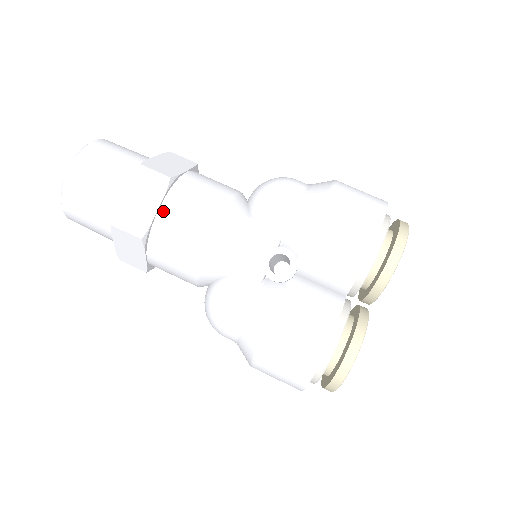
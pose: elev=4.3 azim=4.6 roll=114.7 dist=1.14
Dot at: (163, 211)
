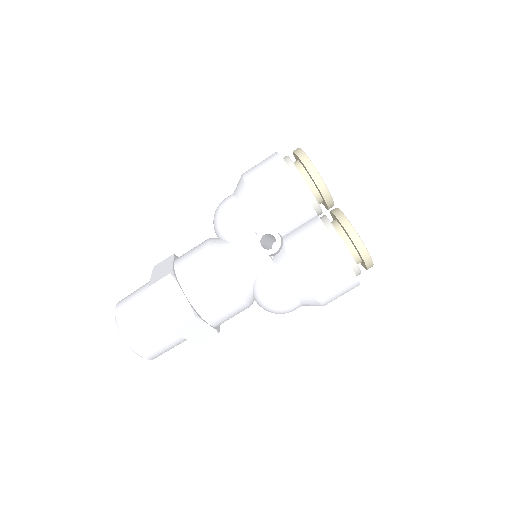
Dot at: (187, 292)
